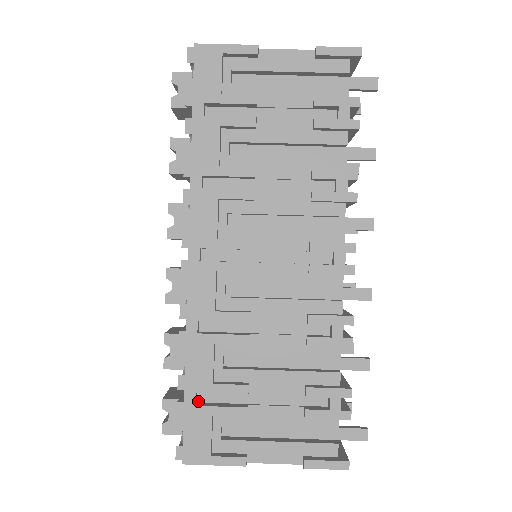
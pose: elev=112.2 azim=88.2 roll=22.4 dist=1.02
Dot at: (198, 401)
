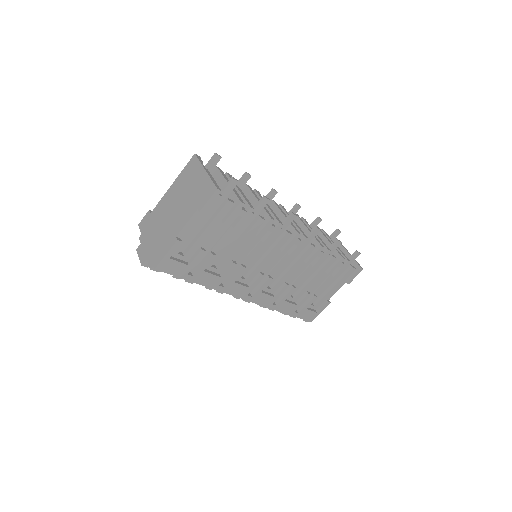
Dot at: occluded
